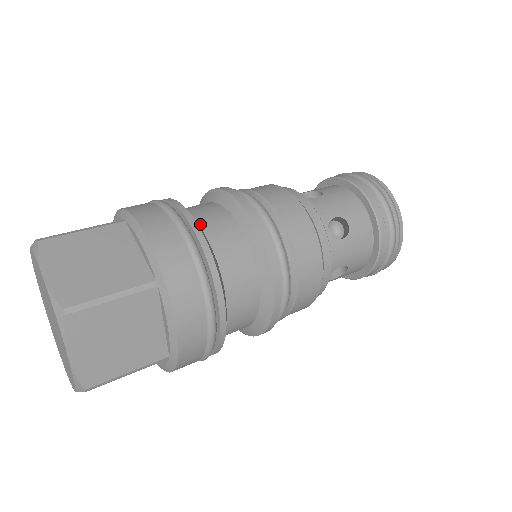
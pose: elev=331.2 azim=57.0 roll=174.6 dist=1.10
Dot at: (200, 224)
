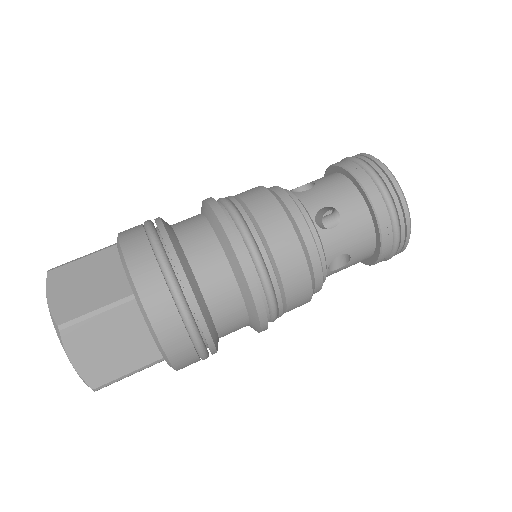
Dot at: (179, 237)
